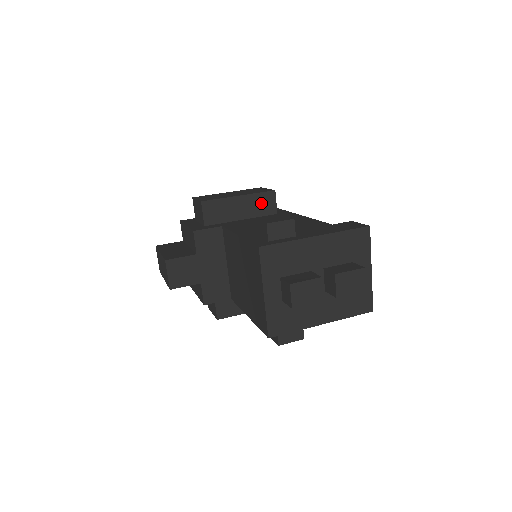
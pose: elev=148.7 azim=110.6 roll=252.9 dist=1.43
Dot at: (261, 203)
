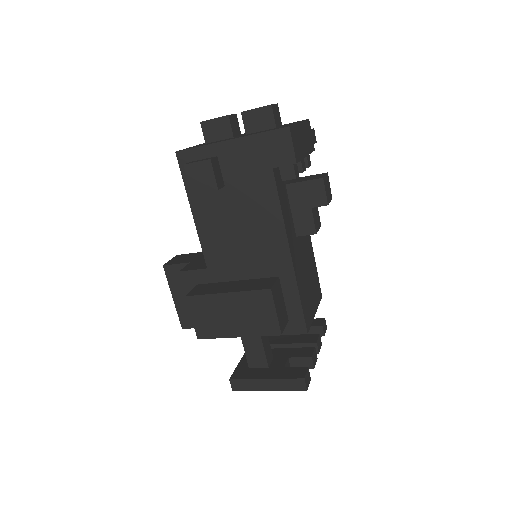
Dot at: occluded
